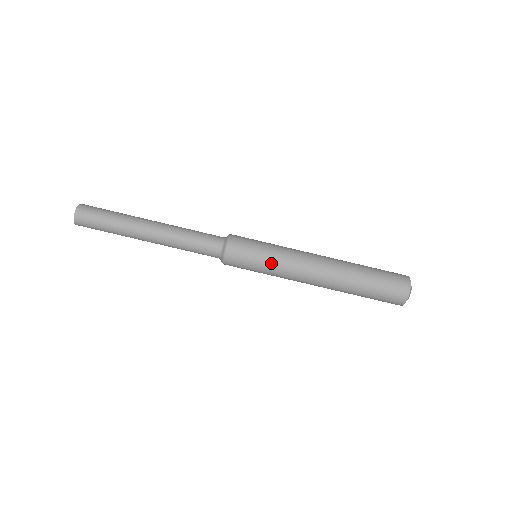
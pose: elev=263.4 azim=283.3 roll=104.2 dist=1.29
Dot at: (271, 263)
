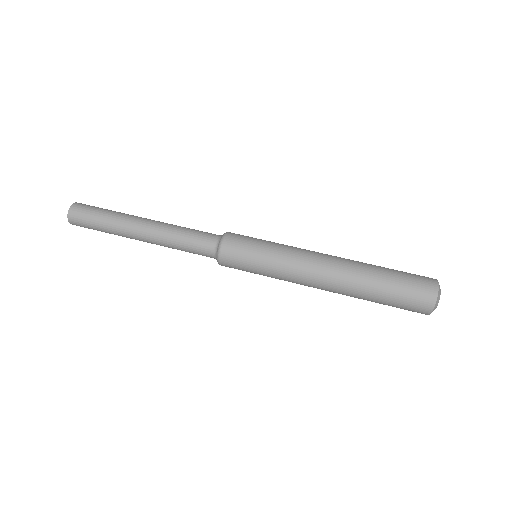
Dot at: (273, 251)
